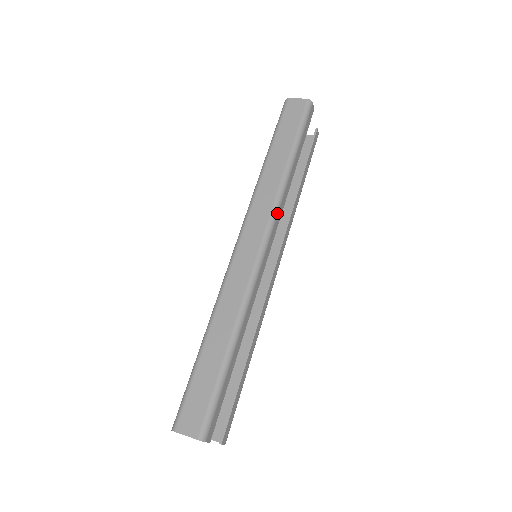
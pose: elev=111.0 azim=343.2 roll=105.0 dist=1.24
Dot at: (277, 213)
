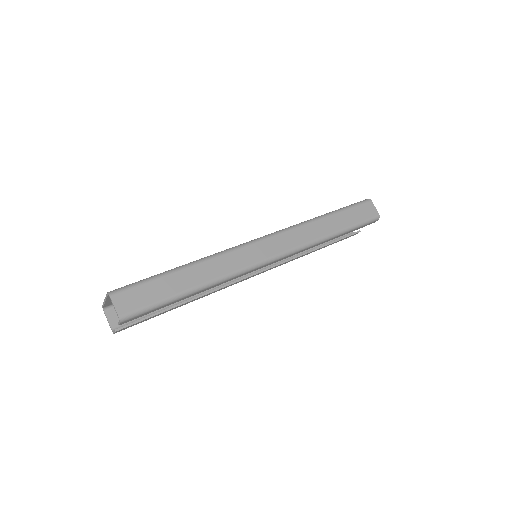
Dot at: (298, 251)
